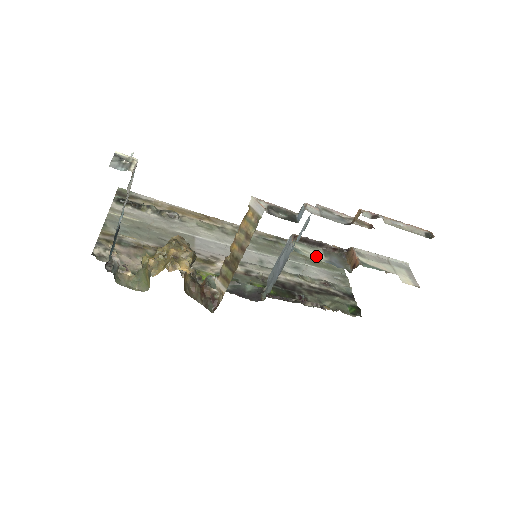
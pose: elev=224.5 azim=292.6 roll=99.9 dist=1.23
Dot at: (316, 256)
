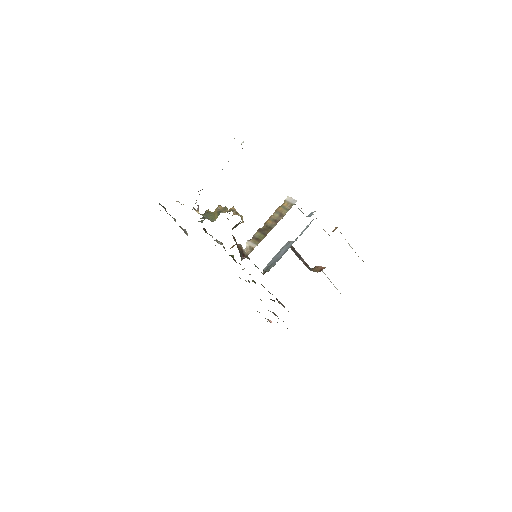
Dot at: occluded
